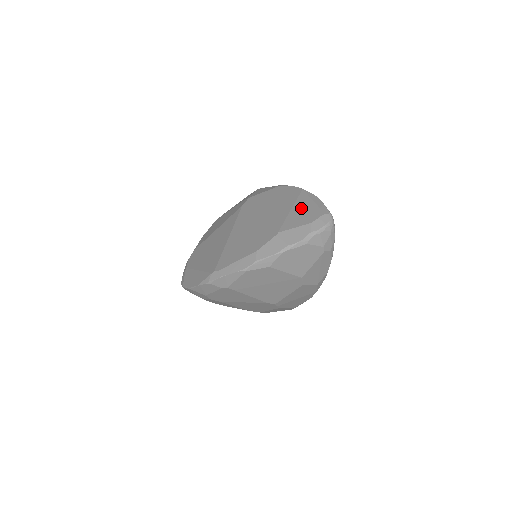
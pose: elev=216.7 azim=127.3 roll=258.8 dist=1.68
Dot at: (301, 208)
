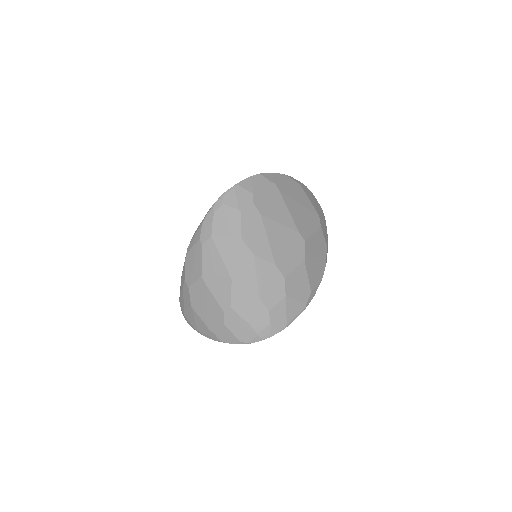
Dot at: occluded
